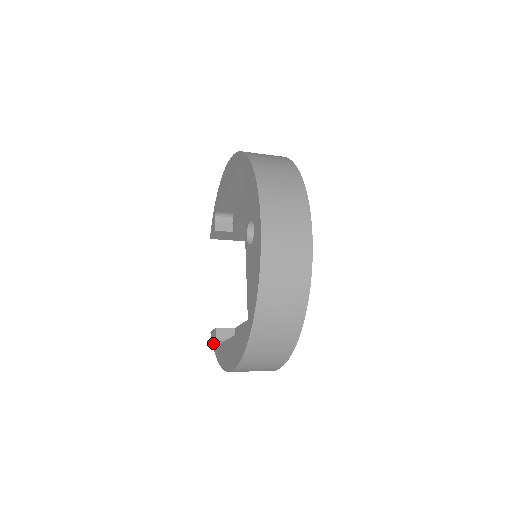
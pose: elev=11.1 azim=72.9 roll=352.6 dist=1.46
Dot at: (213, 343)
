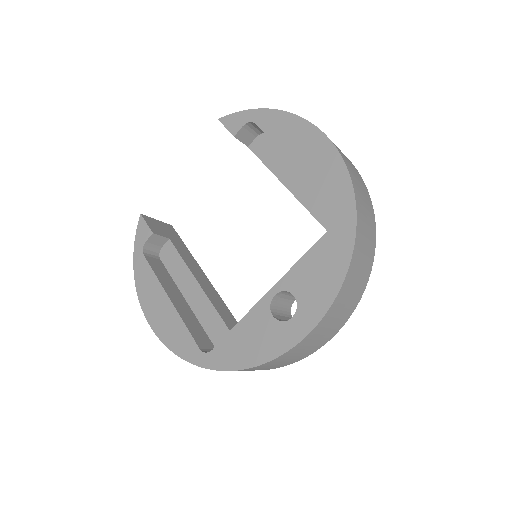
Dot at: (138, 236)
